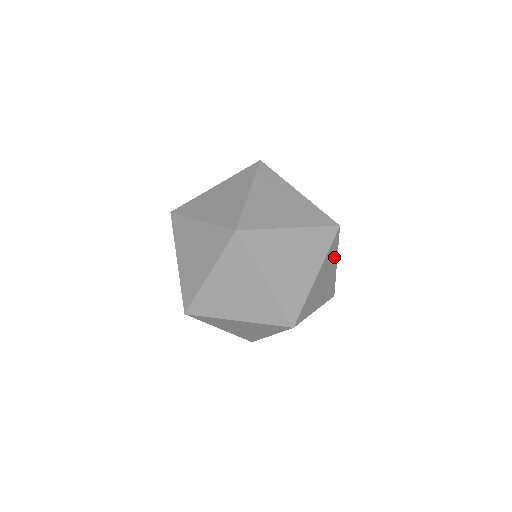
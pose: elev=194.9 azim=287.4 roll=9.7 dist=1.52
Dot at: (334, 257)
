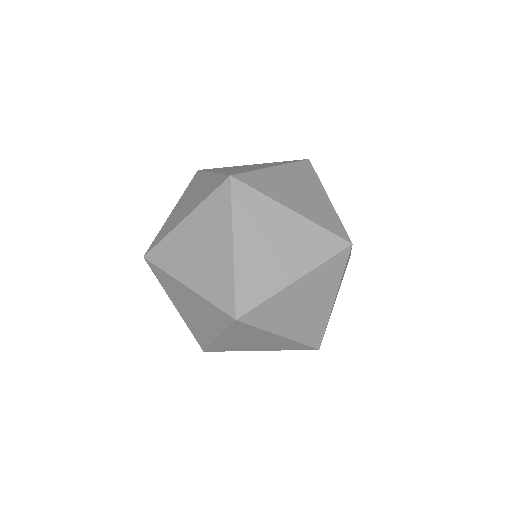
Dot at: occluded
